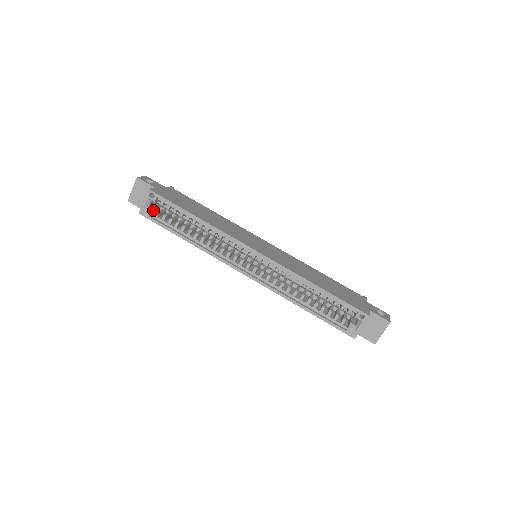
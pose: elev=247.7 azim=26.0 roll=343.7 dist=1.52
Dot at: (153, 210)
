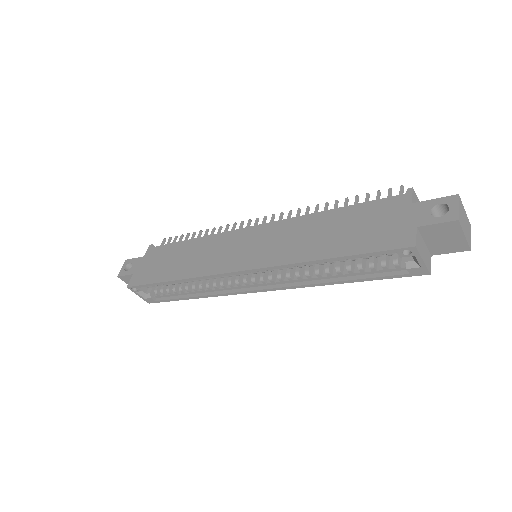
Dot at: (152, 292)
